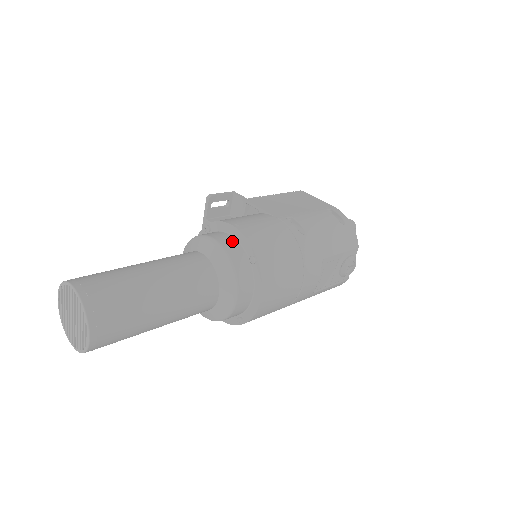
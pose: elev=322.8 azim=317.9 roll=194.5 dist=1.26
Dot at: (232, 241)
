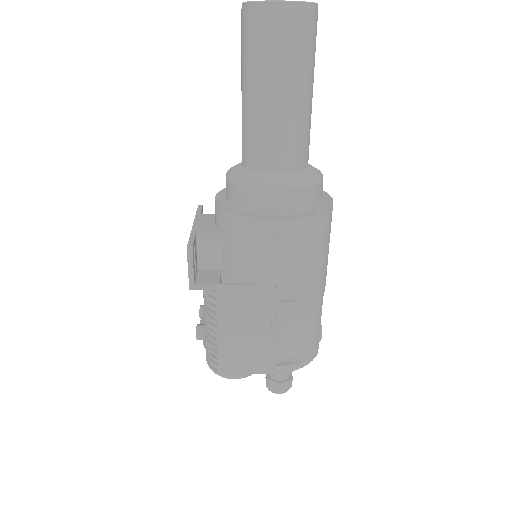
Dot at: occluded
